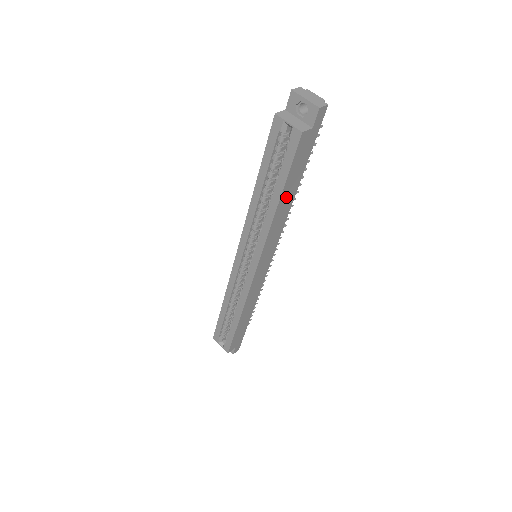
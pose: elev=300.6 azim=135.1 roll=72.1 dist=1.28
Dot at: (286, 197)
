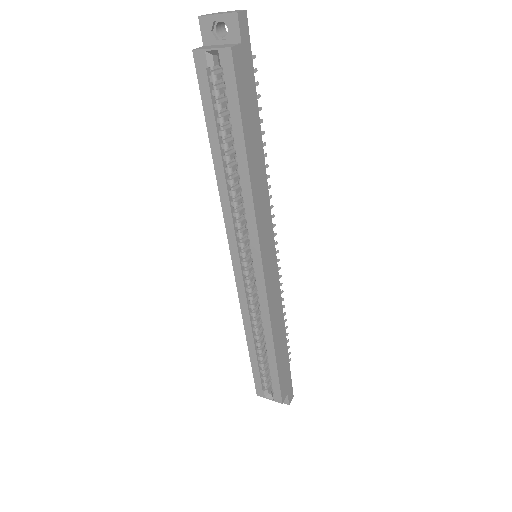
Dot at: (253, 151)
